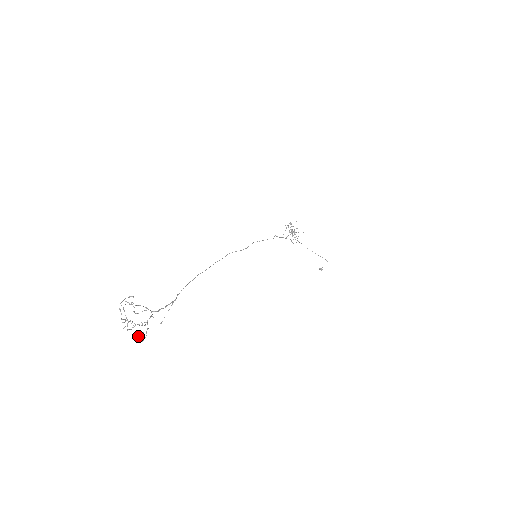
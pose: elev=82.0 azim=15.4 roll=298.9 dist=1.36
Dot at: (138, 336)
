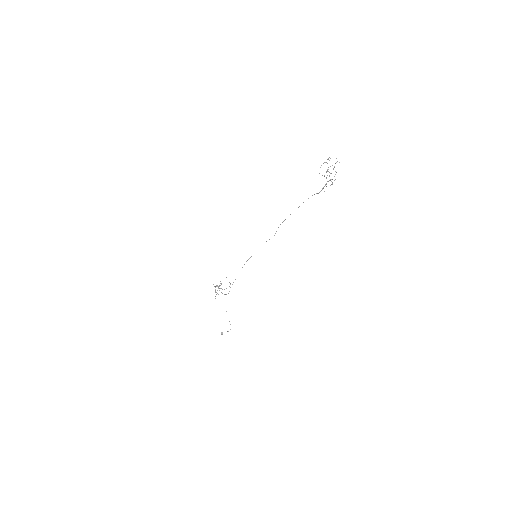
Dot at: occluded
